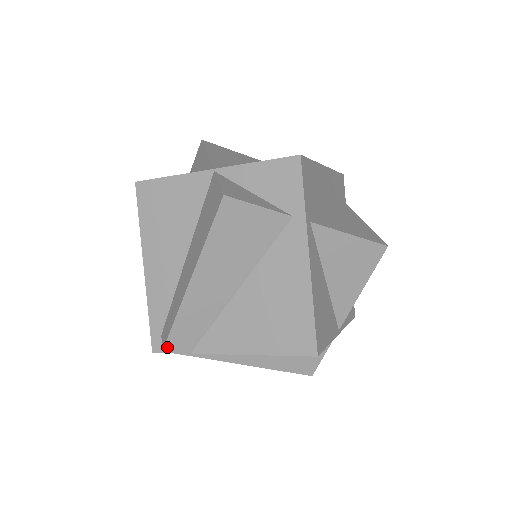
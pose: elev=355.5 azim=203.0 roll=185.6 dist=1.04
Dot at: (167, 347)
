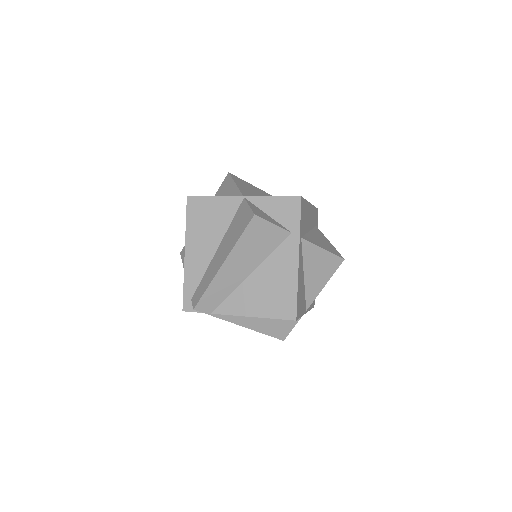
Dot at: (197, 307)
